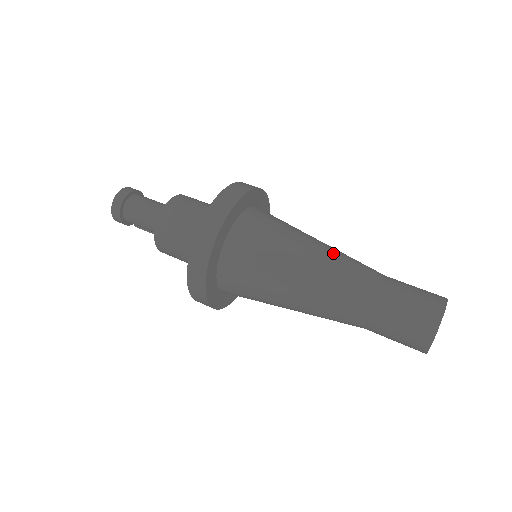
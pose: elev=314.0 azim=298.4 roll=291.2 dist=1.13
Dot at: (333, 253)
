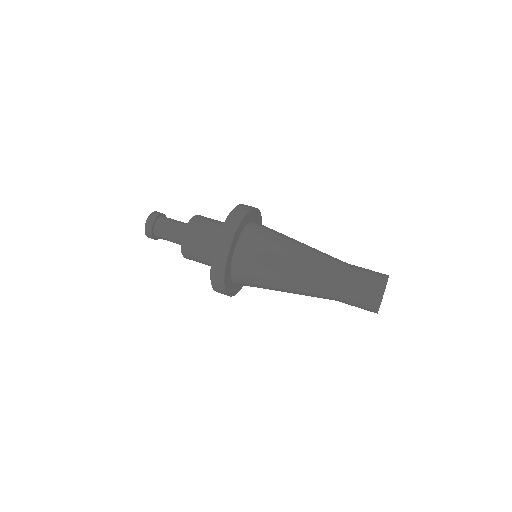
Dot at: (304, 264)
